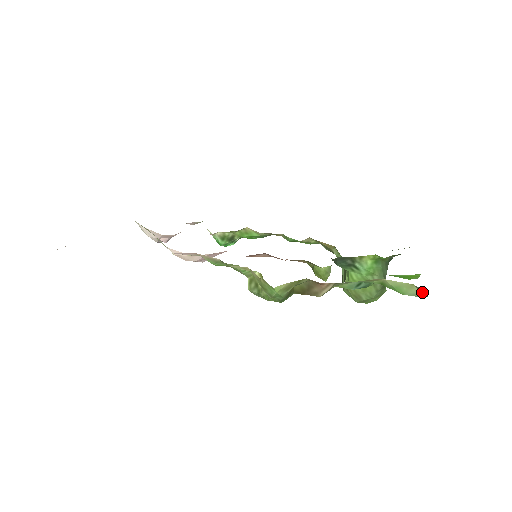
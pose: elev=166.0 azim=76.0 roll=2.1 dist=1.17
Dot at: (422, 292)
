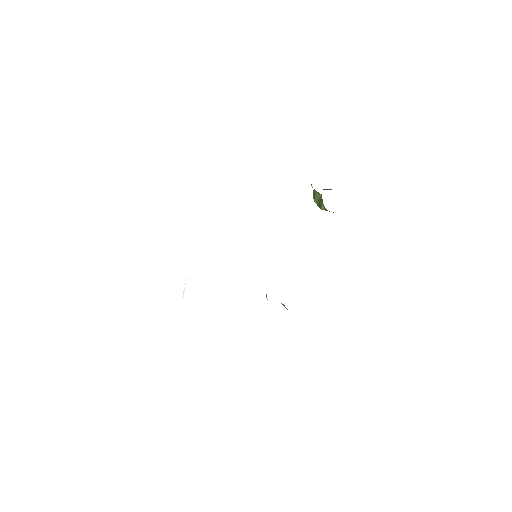
Dot at: occluded
